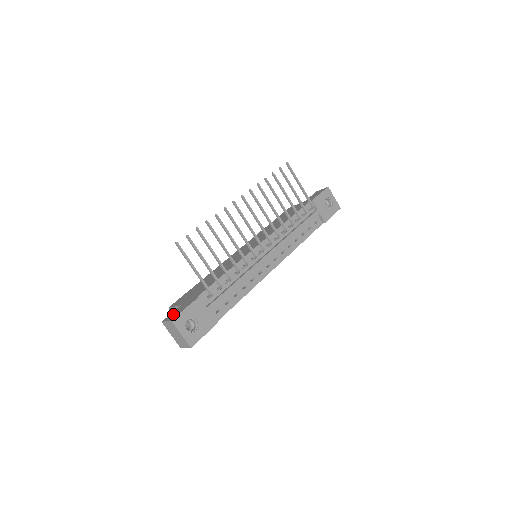
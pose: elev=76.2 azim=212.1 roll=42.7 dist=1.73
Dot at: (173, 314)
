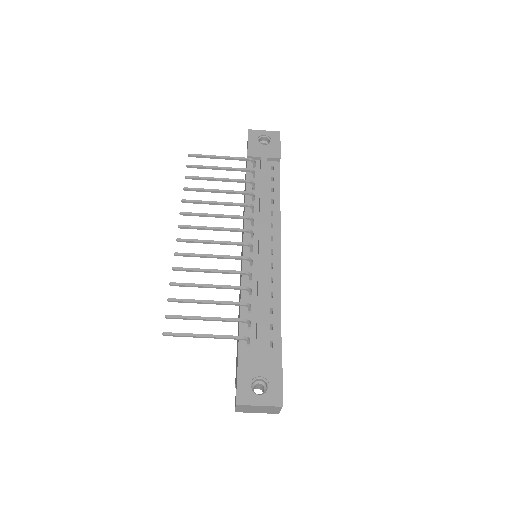
Dot at: occluded
